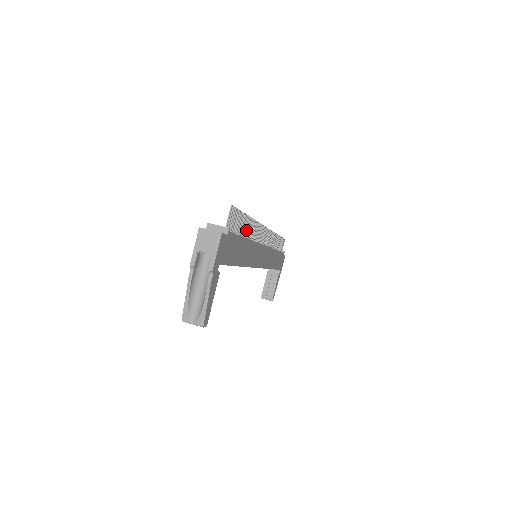
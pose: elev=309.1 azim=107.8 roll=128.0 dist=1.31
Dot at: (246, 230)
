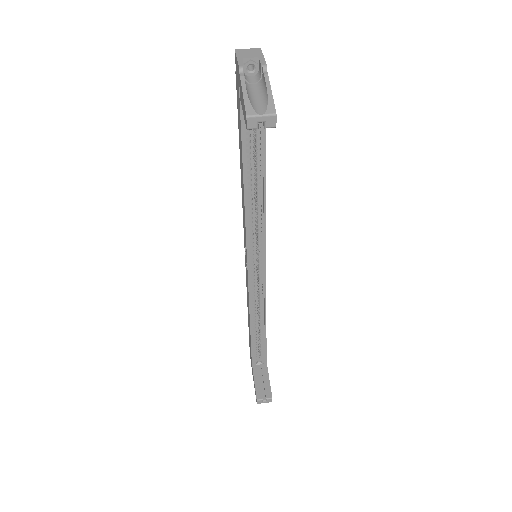
Dot at: occluded
